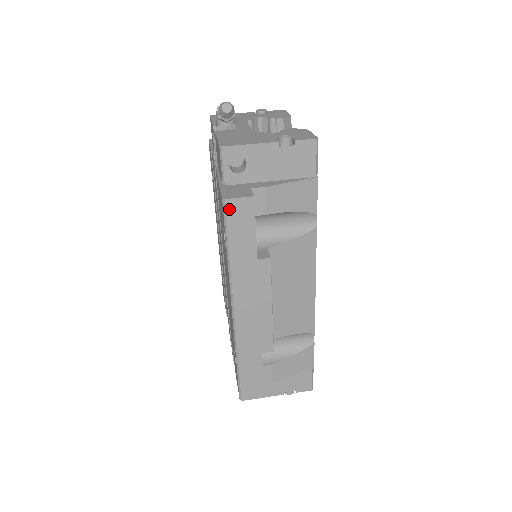
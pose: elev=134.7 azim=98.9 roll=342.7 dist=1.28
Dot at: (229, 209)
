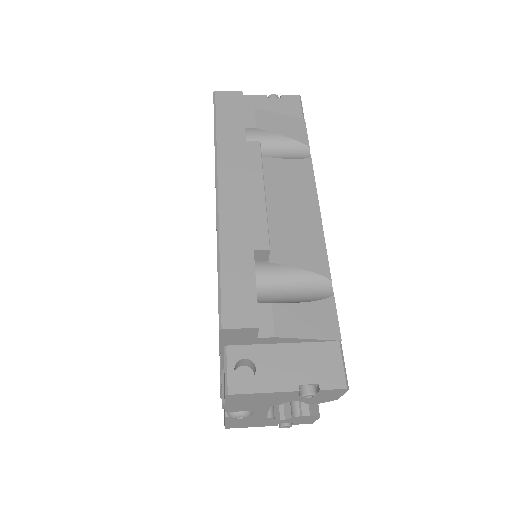
Dot at: (219, 98)
